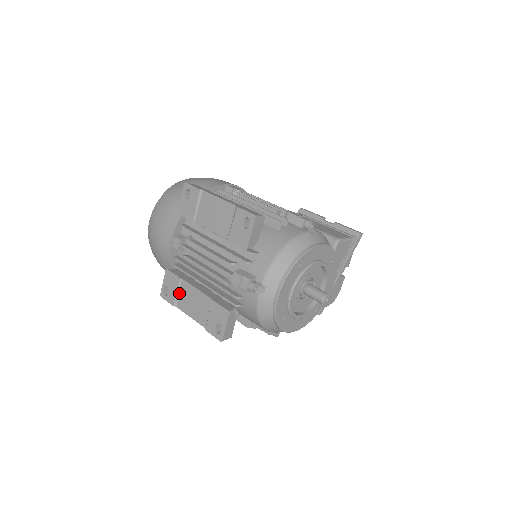
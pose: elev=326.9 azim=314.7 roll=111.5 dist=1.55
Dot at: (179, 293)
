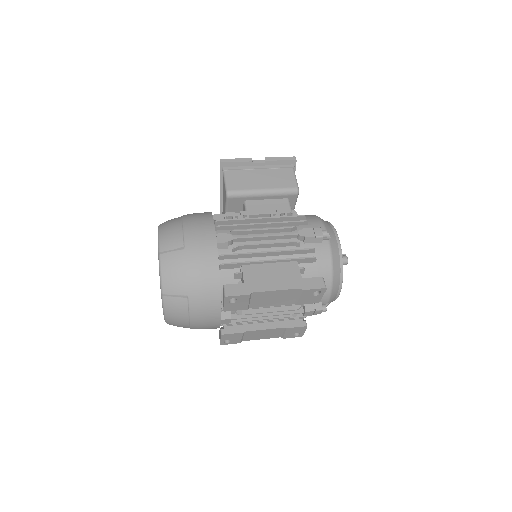
Dot at: (243, 337)
